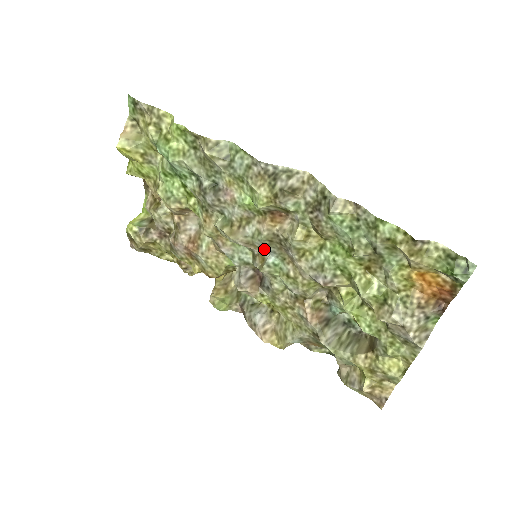
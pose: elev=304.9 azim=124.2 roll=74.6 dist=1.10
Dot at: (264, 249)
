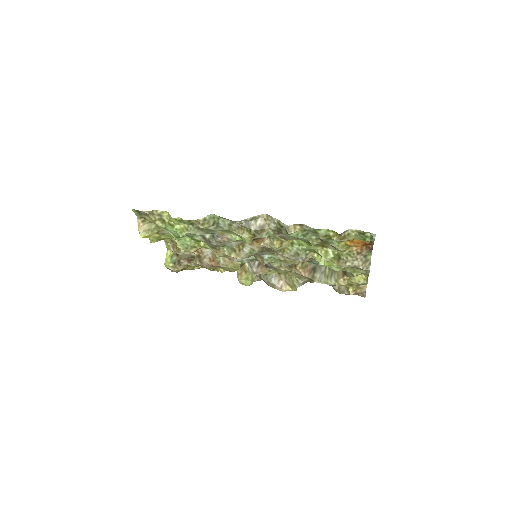
Dot at: (260, 254)
